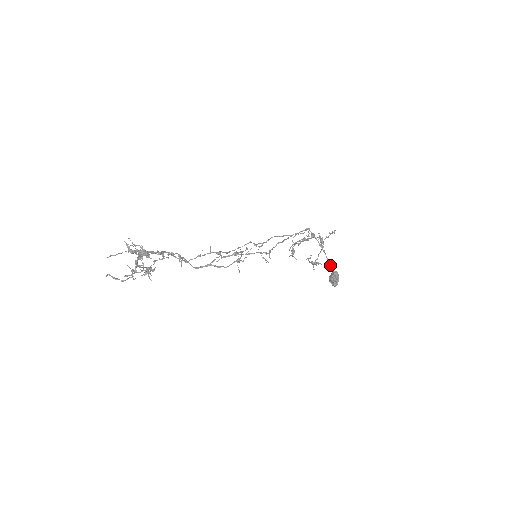
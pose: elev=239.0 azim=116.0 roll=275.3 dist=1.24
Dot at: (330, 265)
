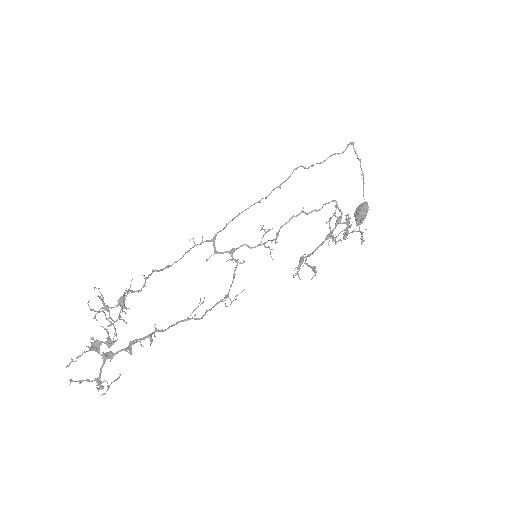
Dot at: (363, 195)
